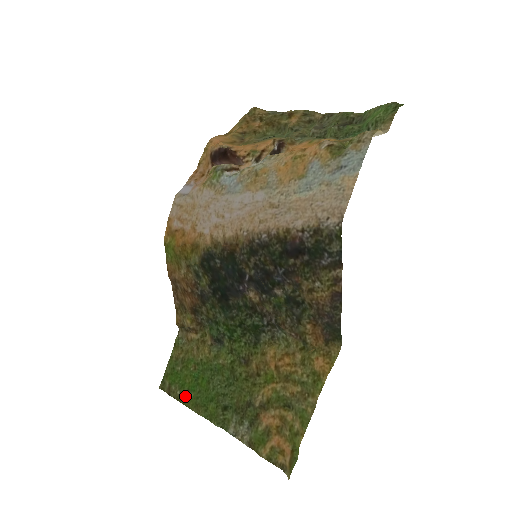
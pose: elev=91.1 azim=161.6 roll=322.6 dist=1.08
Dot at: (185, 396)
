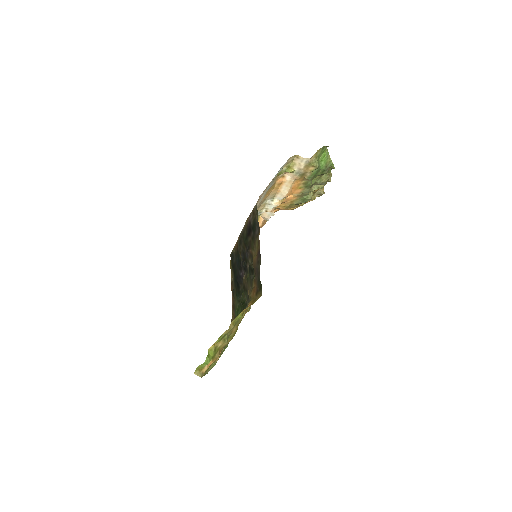
Dot at: occluded
